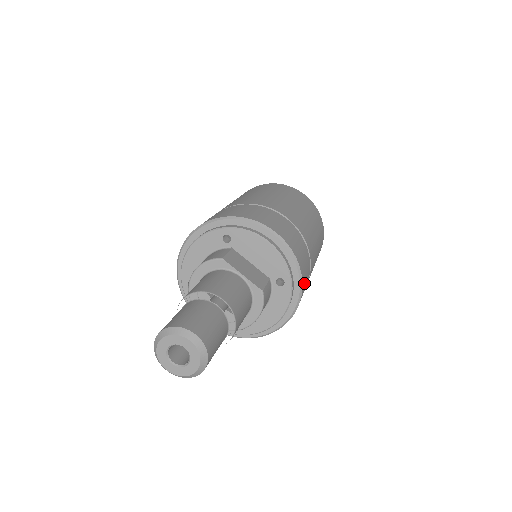
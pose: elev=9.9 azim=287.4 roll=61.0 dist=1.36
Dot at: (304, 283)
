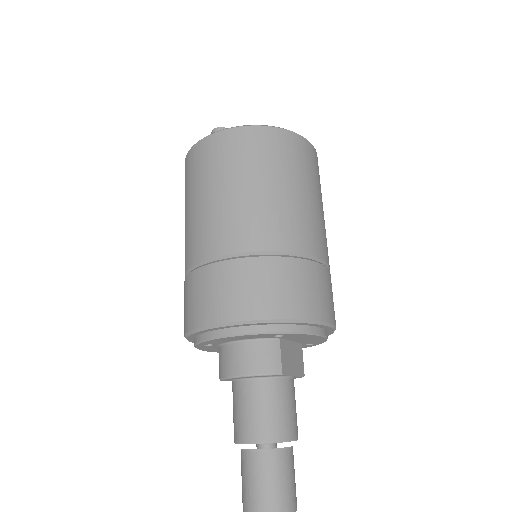
Dot at: occluded
